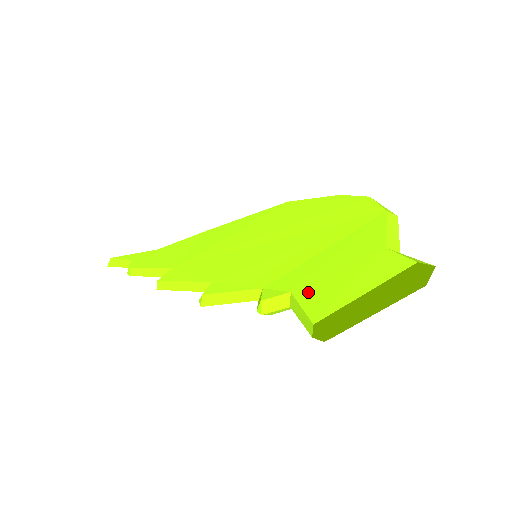
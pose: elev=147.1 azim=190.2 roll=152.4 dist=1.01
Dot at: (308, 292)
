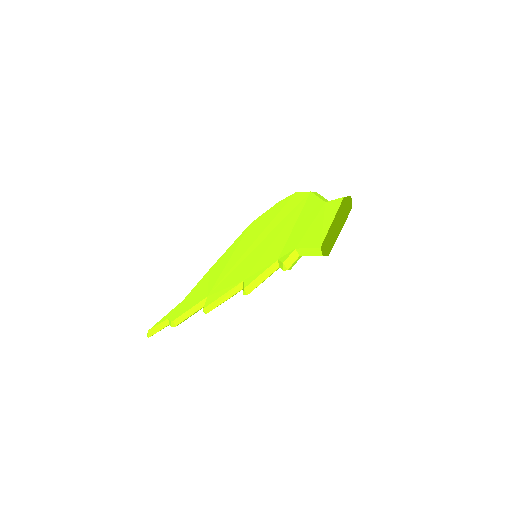
Dot at: (305, 242)
